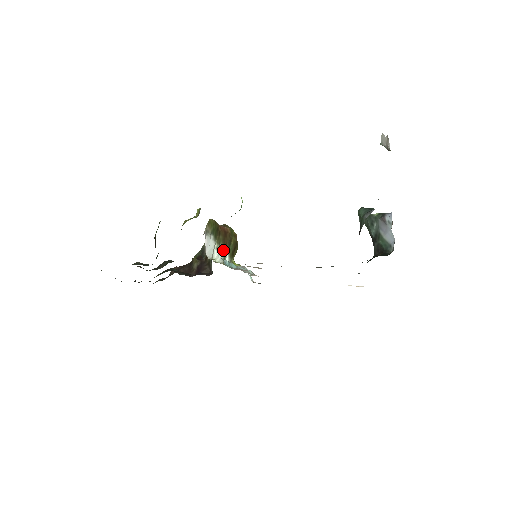
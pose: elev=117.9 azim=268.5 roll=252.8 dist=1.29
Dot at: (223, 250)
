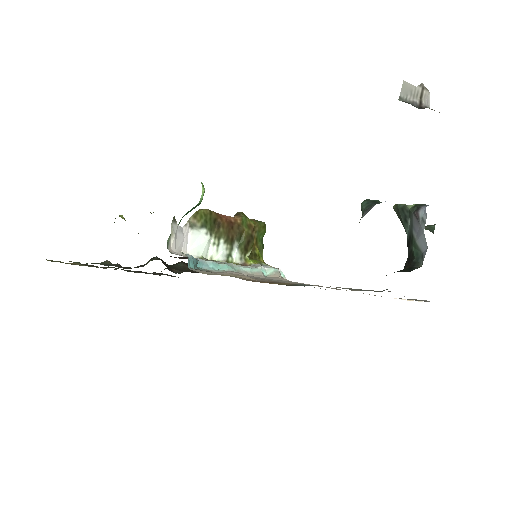
Dot at: (227, 245)
